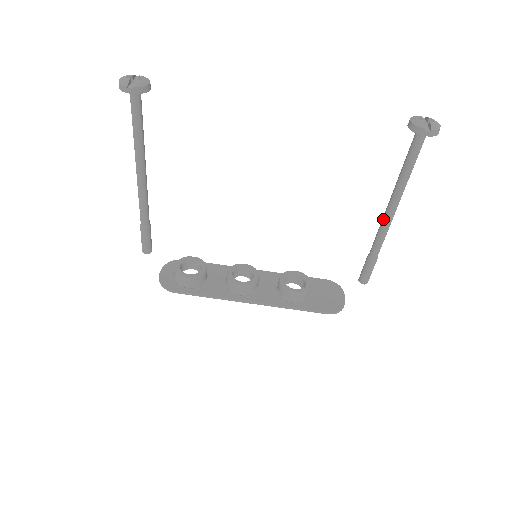
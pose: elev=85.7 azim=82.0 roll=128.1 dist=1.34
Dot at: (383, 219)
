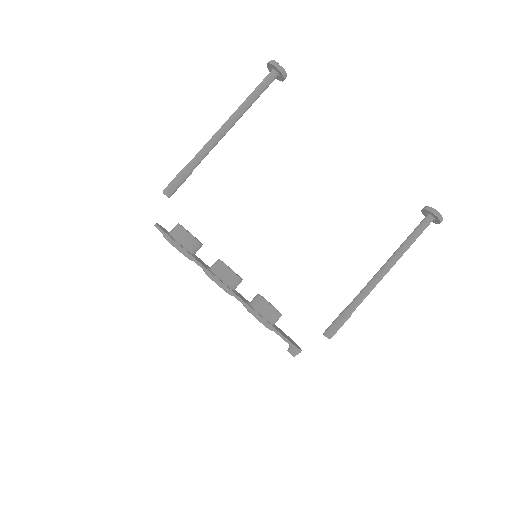
Dot at: (374, 276)
